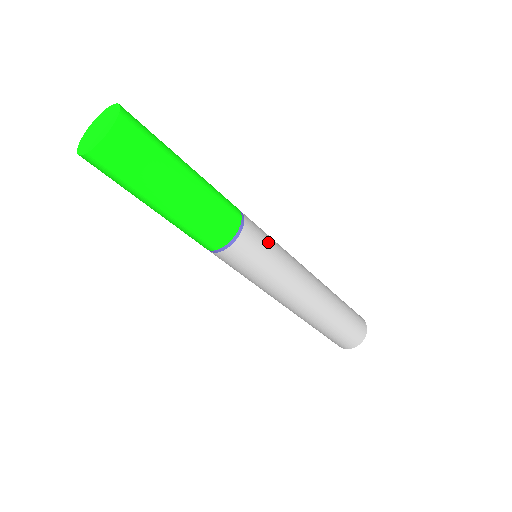
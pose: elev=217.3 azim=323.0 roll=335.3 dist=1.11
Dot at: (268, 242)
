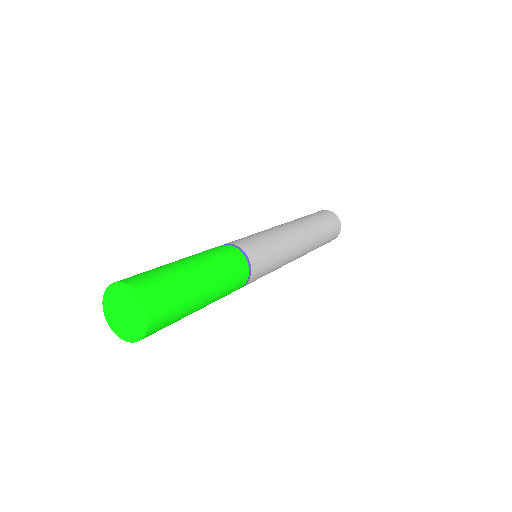
Dot at: (269, 261)
